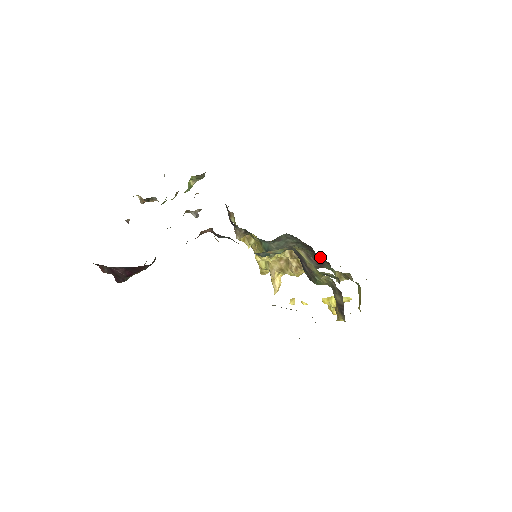
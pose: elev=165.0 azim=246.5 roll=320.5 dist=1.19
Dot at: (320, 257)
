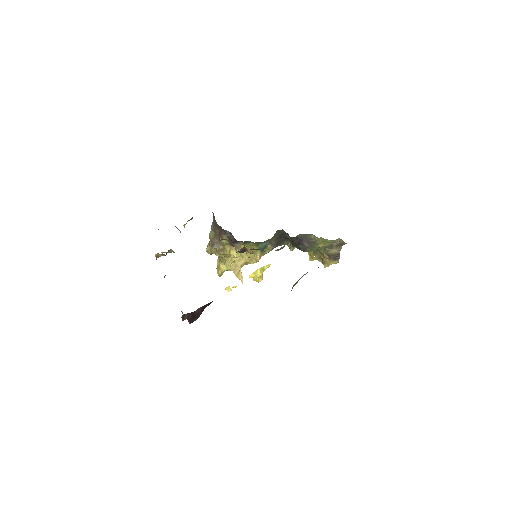
Dot at: (282, 239)
